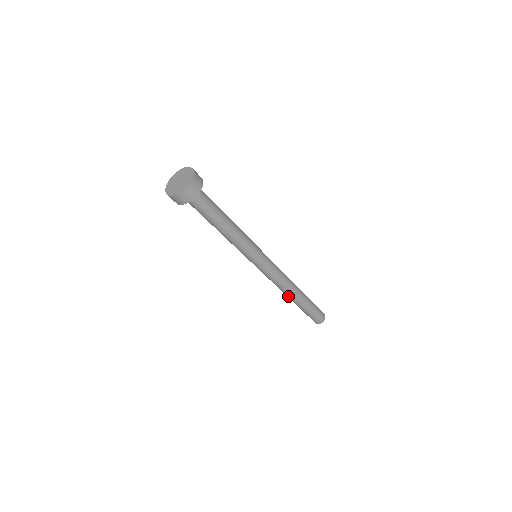
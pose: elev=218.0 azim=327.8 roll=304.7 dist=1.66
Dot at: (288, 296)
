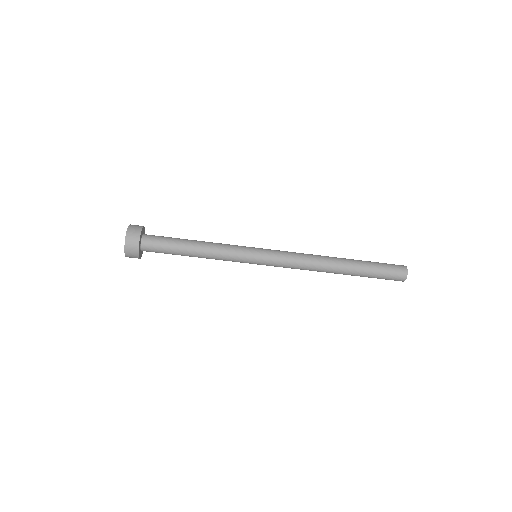
Dot at: (332, 270)
